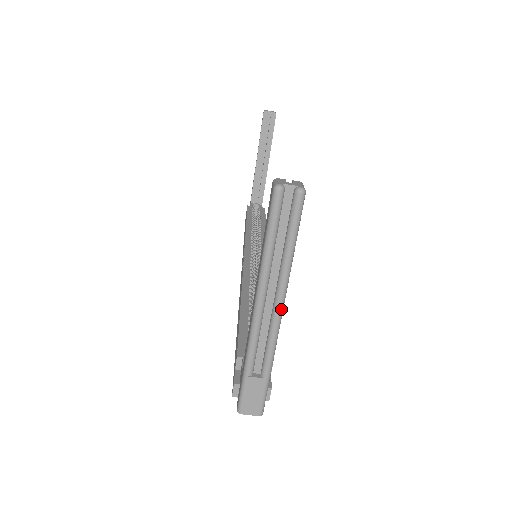
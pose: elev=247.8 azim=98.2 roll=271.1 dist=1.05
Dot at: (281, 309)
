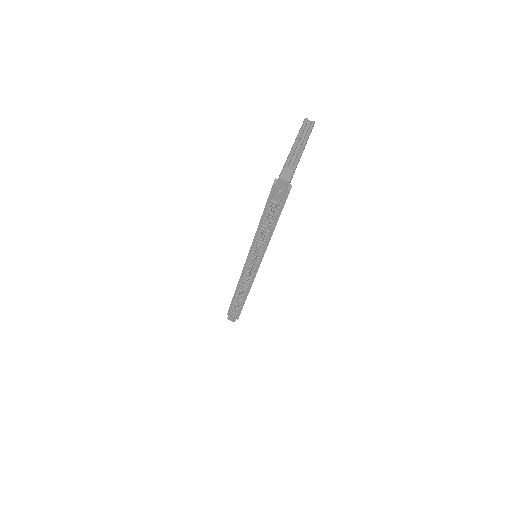
Dot at: (303, 148)
